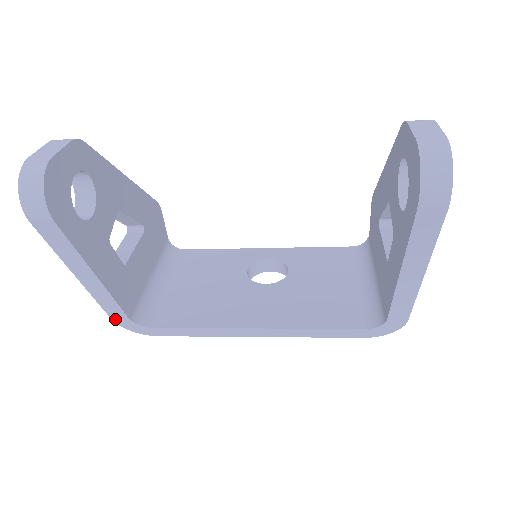
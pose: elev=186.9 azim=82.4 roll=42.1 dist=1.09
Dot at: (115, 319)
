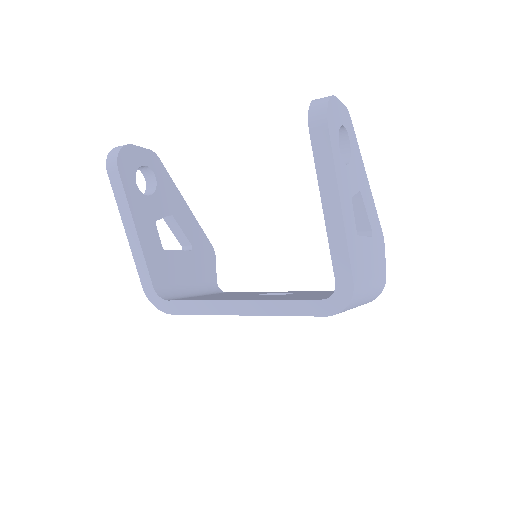
Dot at: (145, 287)
